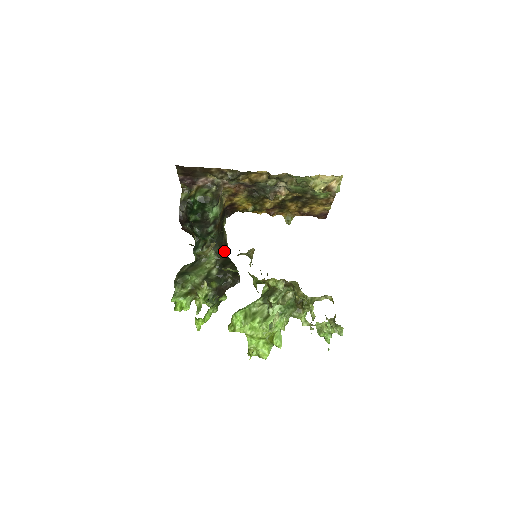
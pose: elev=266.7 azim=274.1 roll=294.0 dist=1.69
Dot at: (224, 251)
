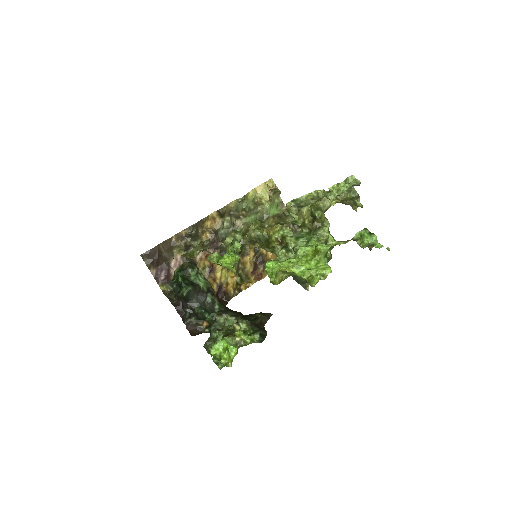
Dot at: (239, 314)
